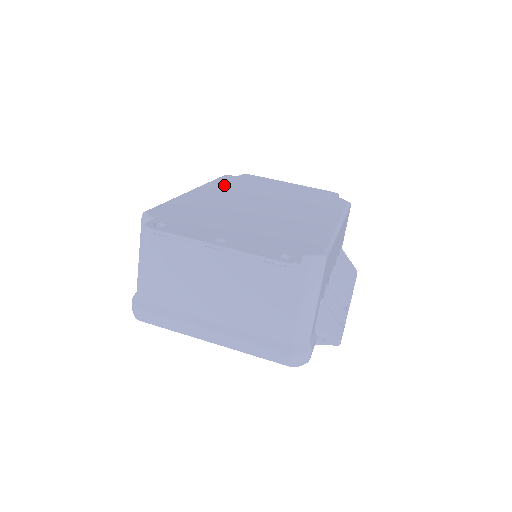
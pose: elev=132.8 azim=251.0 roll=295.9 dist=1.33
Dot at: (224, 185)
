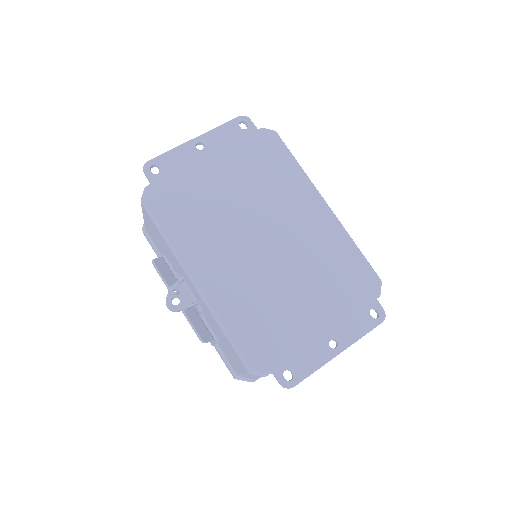
Dot at: (186, 232)
